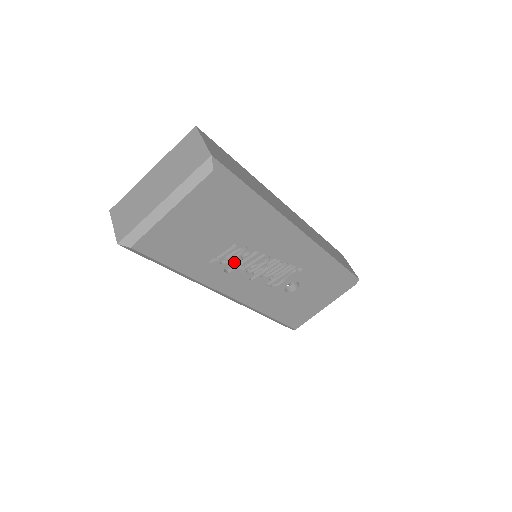
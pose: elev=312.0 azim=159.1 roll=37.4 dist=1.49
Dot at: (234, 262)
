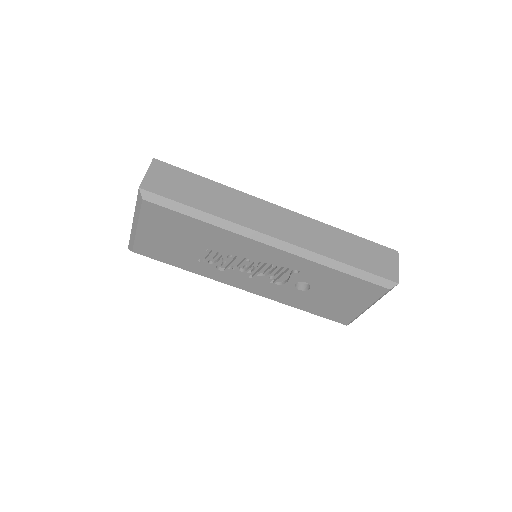
Dot at: (223, 263)
